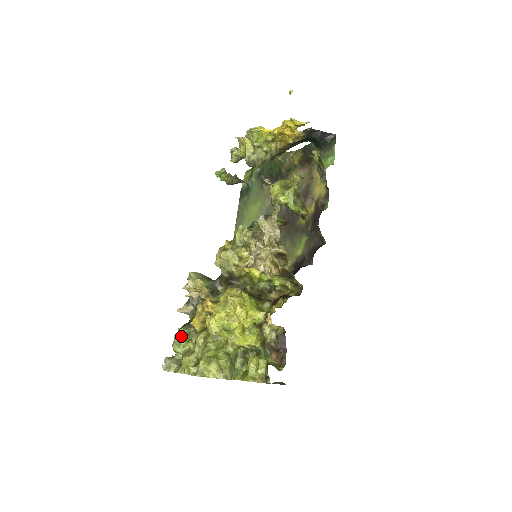
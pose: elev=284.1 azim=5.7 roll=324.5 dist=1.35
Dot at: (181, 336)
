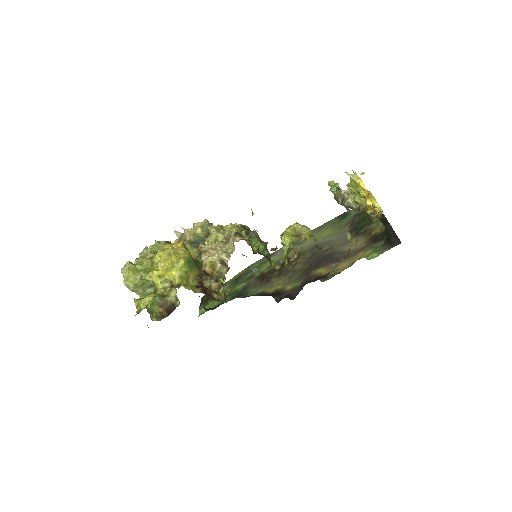
Dot at: (157, 245)
